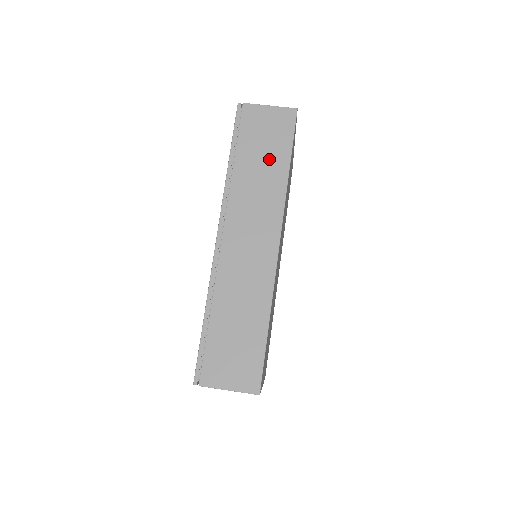
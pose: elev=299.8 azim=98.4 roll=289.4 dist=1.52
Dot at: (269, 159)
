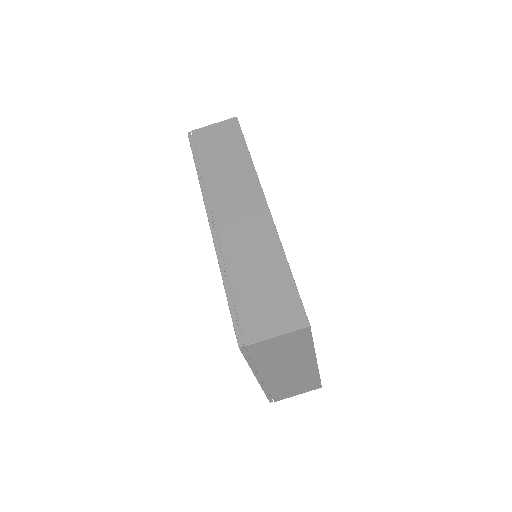
Dot at: (229, 154)
